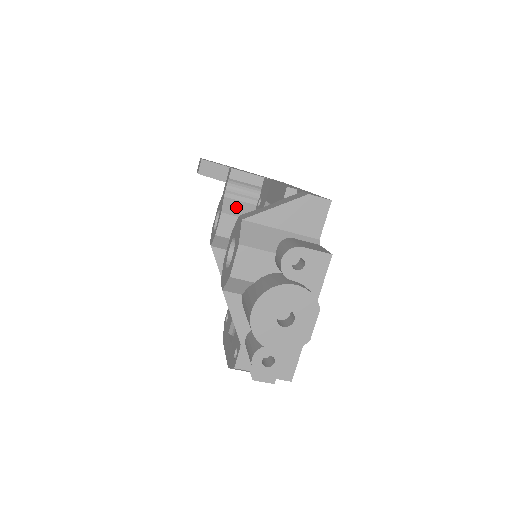
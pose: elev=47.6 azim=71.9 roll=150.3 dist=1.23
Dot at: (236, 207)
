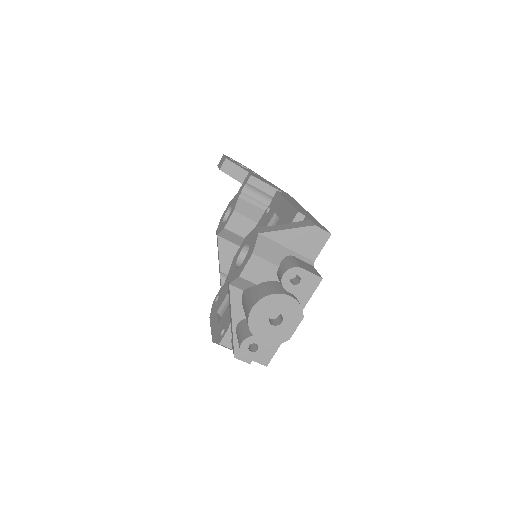
Dot at: (247, 208)
